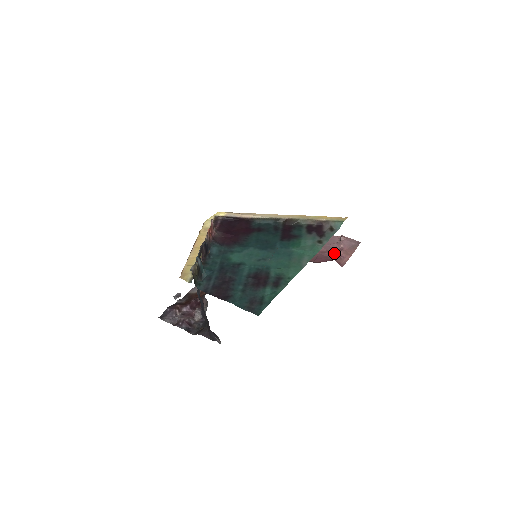
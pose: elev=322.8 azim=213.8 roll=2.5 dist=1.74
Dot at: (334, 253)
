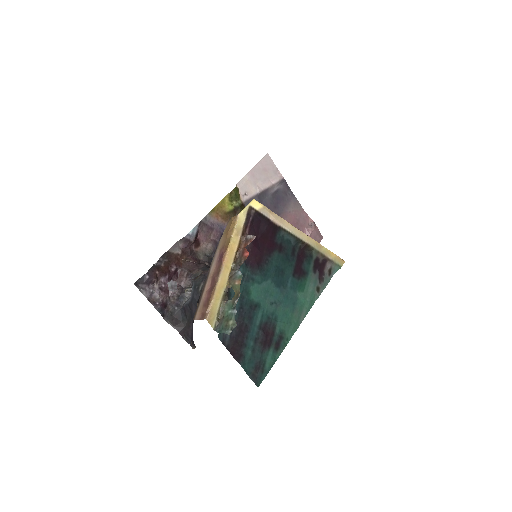
Dot at: occluded
